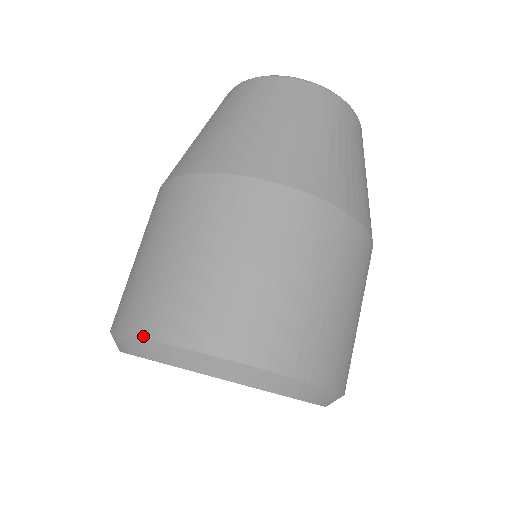
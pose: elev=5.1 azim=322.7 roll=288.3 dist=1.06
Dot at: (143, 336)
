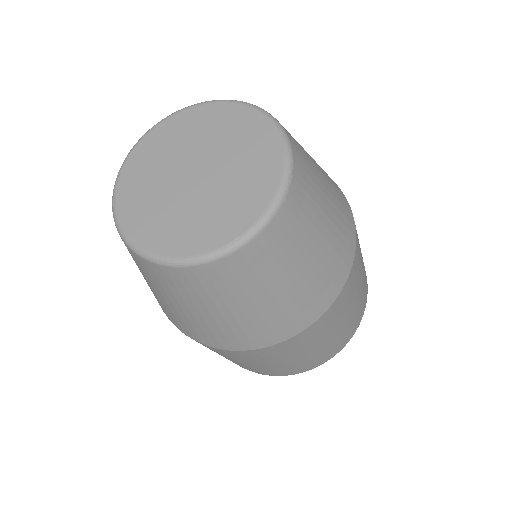
Dot at: occluded
